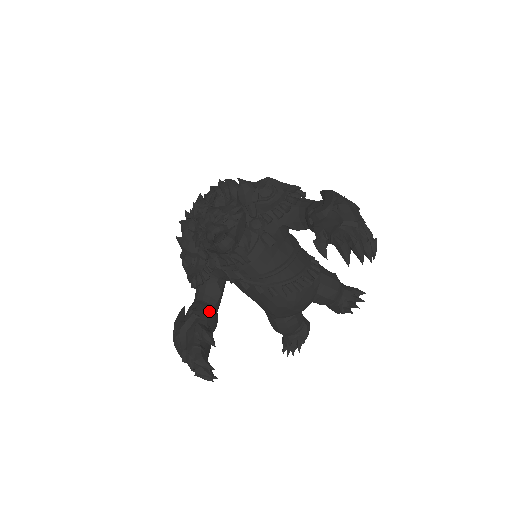
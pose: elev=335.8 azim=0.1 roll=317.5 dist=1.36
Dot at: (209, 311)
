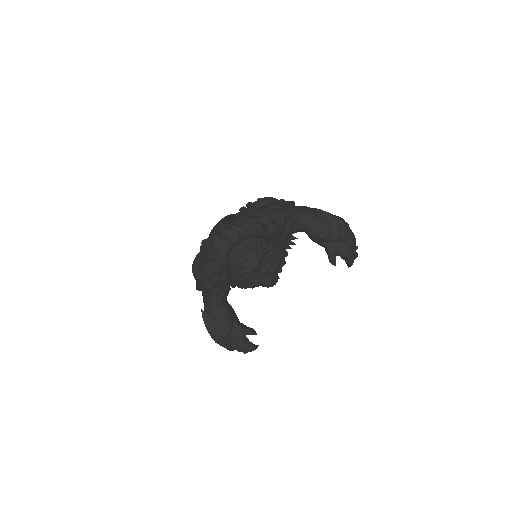
Dot at: (232, 309)
